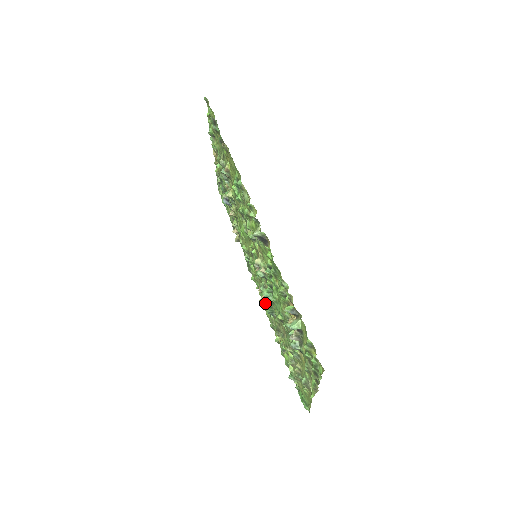
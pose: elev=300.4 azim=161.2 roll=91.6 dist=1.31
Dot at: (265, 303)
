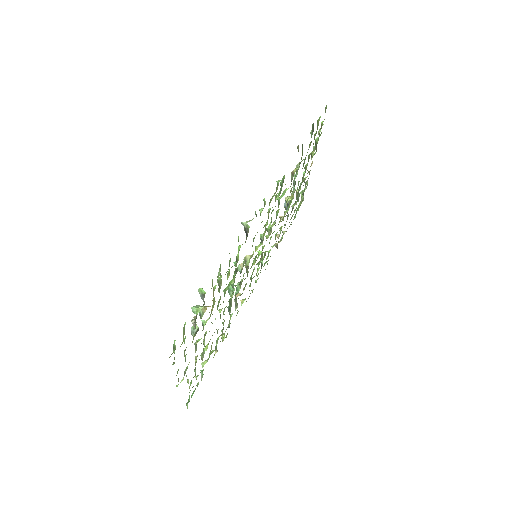
Dot at: occluded
